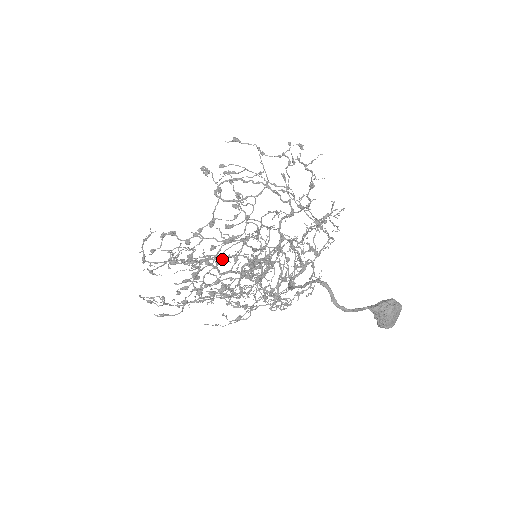
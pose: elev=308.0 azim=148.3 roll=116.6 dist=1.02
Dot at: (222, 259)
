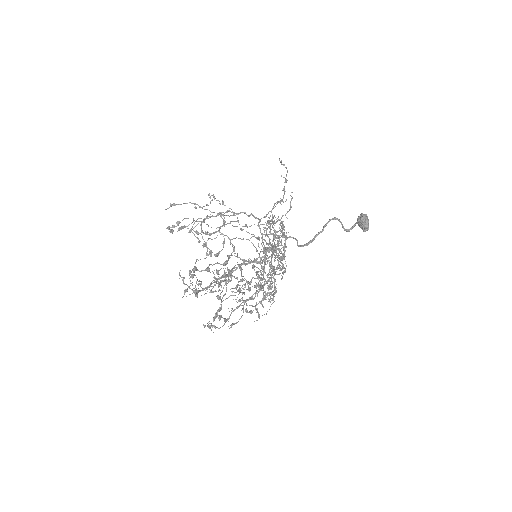
Dot at: occluded
